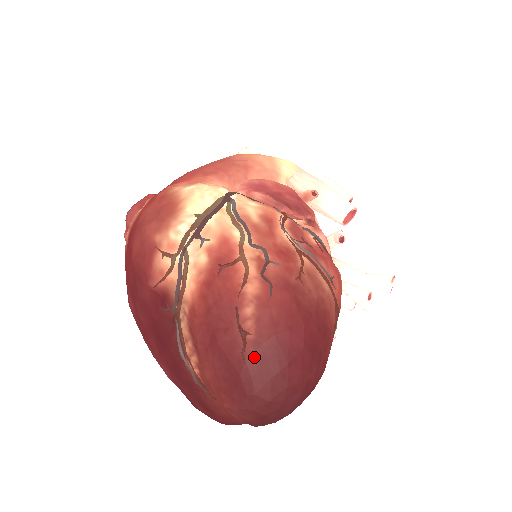
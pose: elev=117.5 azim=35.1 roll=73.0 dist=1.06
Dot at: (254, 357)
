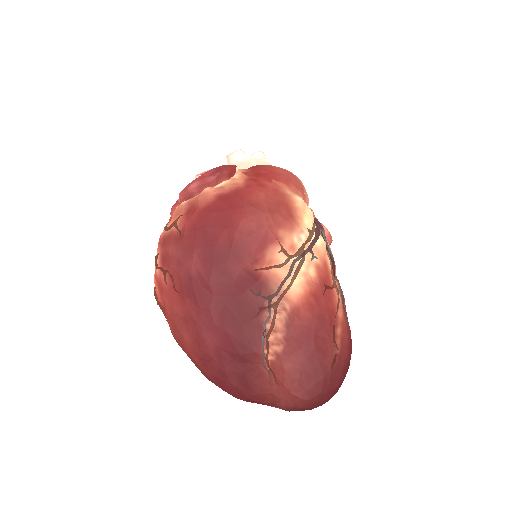
Dot at: (336, 367)
